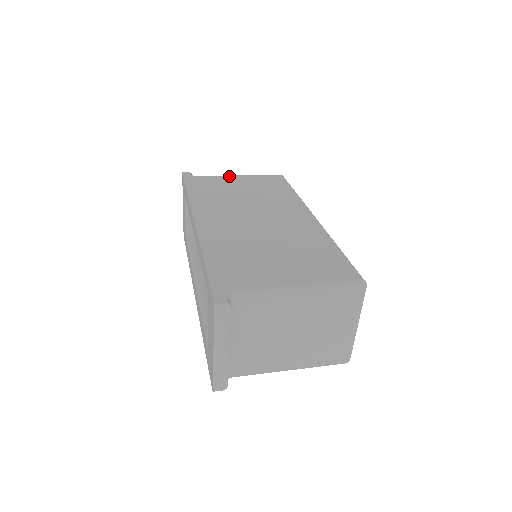
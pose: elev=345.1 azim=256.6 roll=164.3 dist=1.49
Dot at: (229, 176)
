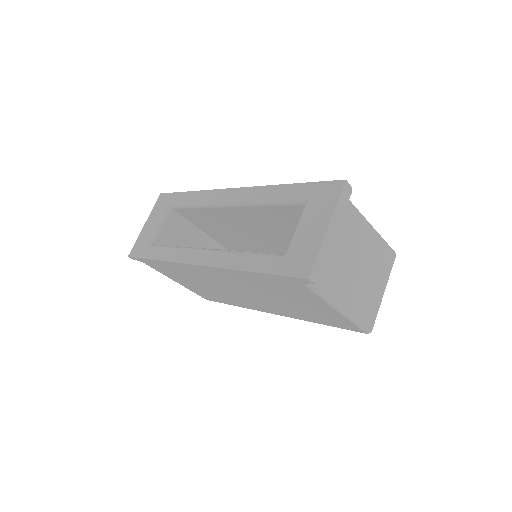
Dot at: occluded
